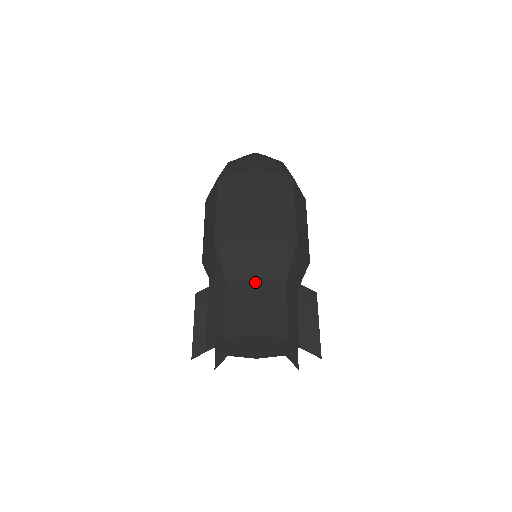
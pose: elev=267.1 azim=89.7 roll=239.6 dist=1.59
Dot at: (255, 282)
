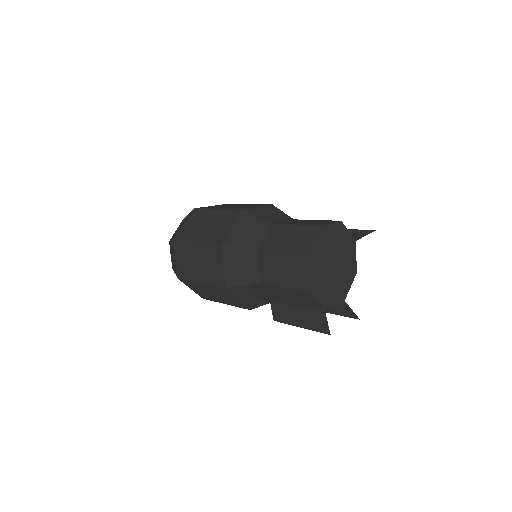
Dot at: (277, 224)
